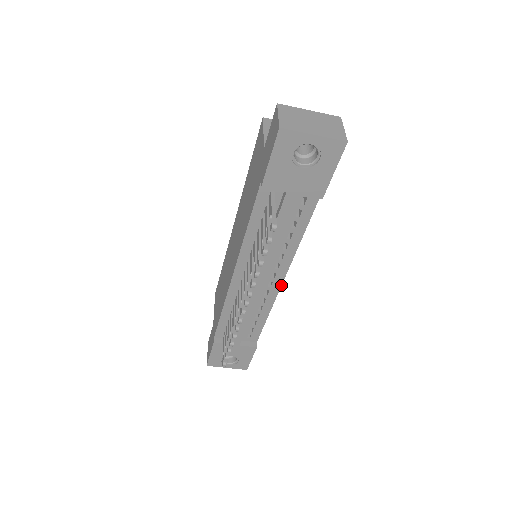
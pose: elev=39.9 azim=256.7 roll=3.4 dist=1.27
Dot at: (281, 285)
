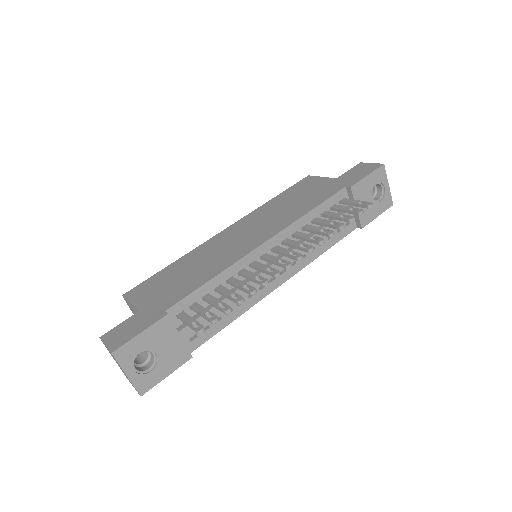
Dot at: occluded
